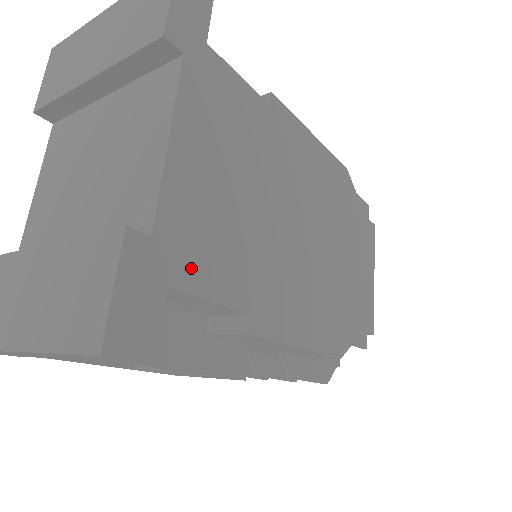
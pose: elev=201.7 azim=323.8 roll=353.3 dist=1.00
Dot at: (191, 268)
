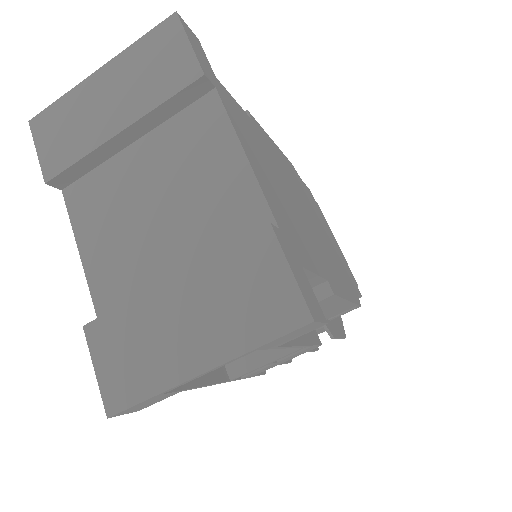
Dot at: (299, 250)
